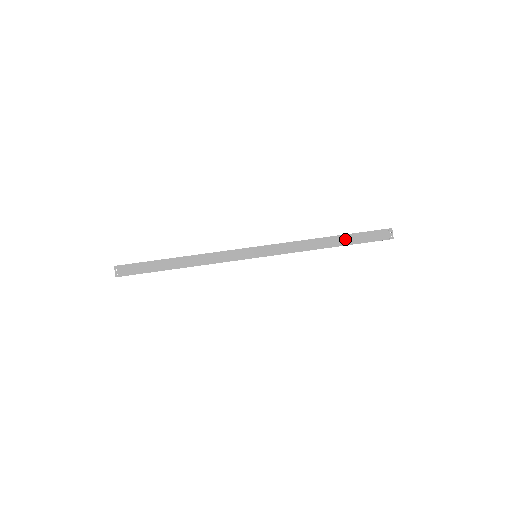
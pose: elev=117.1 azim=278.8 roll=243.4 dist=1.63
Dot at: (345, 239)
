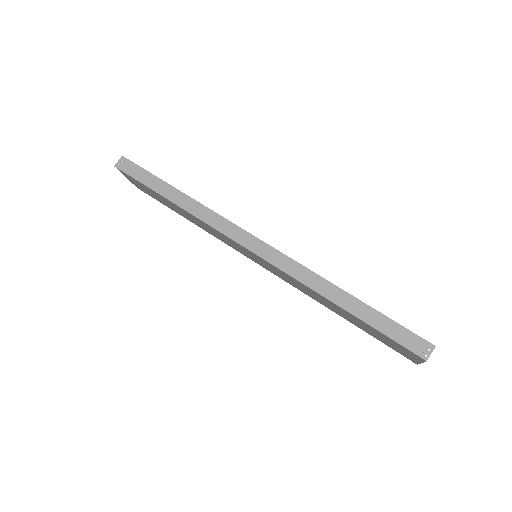
Dot at: (362, 309)
